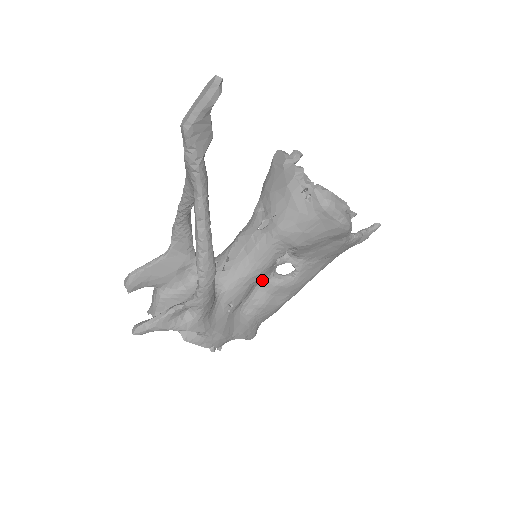
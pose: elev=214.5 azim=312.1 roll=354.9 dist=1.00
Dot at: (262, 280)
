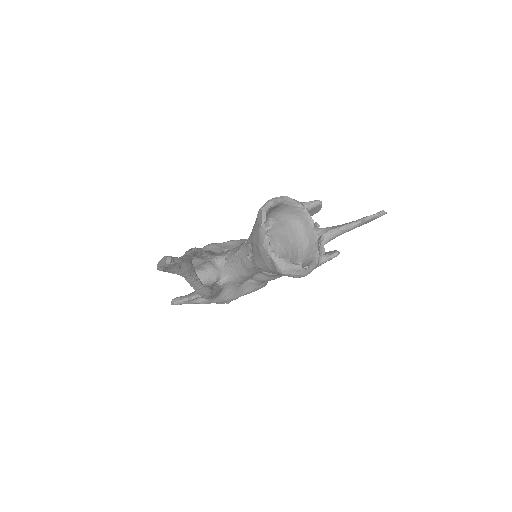
Dot at: occluded
